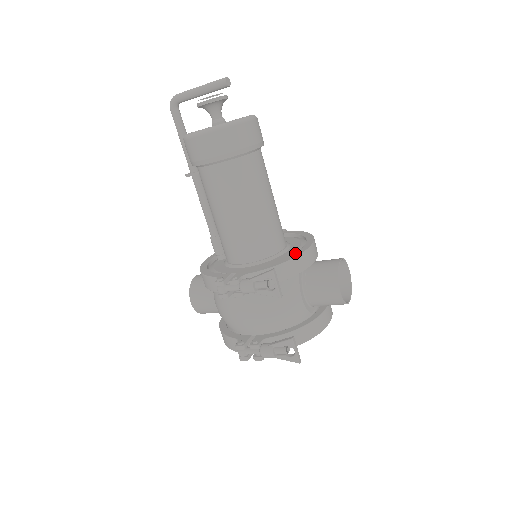
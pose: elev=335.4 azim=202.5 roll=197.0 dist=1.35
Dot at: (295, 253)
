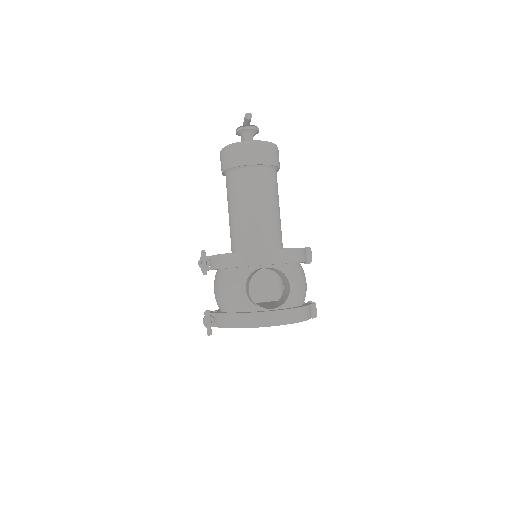
Dot at: occluded
